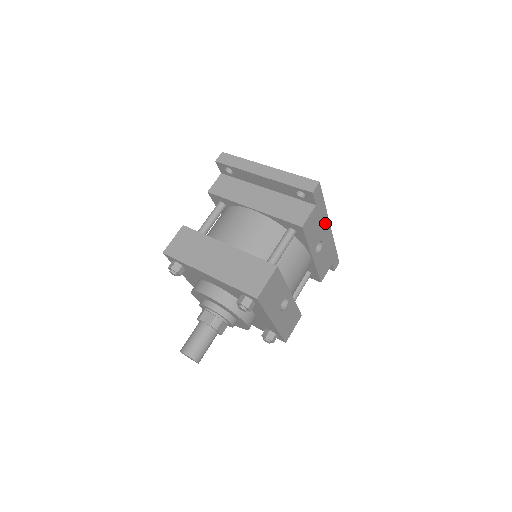
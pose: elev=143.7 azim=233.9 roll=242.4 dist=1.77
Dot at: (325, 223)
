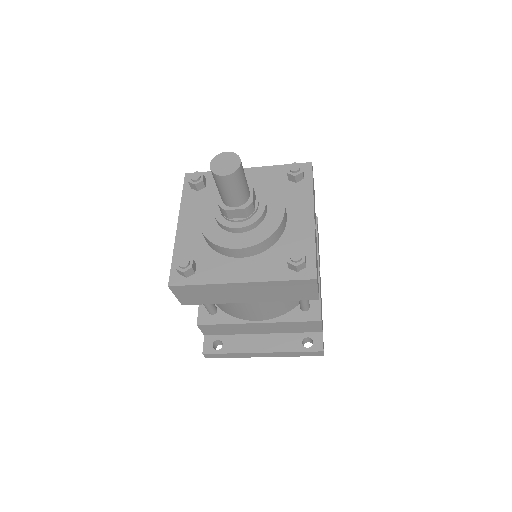
Dot at: occluded
